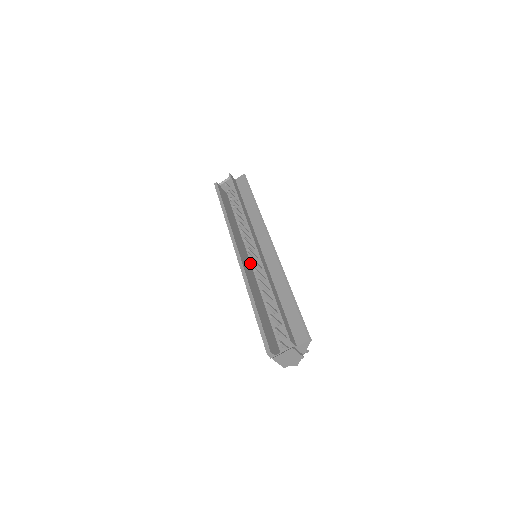
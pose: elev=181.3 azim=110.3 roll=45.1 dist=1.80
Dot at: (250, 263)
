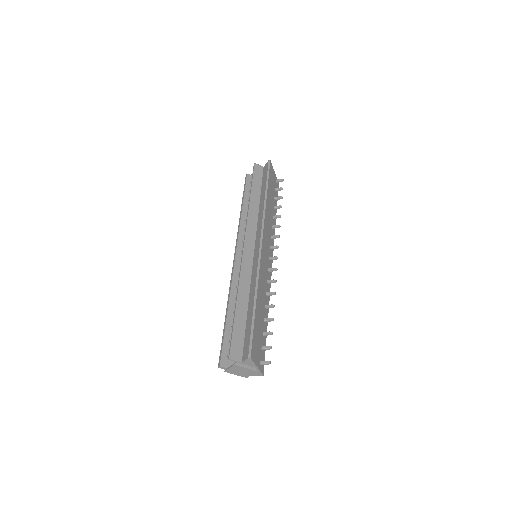
Dot at: occluded
